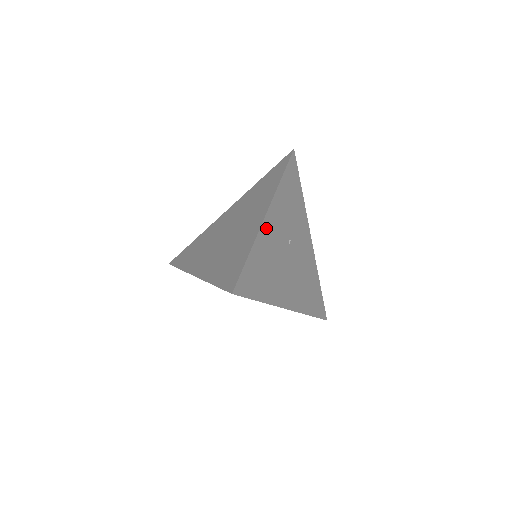
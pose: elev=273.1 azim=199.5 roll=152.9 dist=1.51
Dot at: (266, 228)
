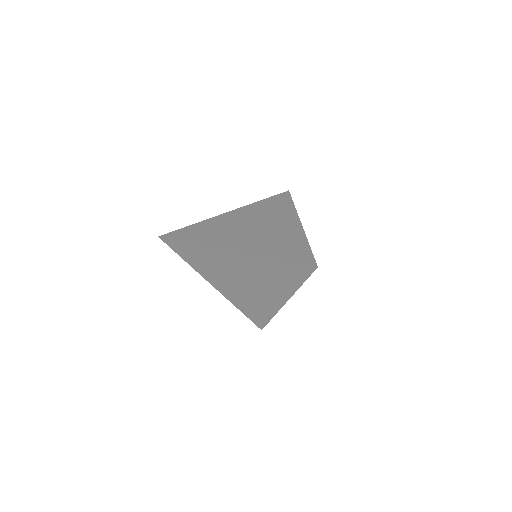
Dot at: occluded
